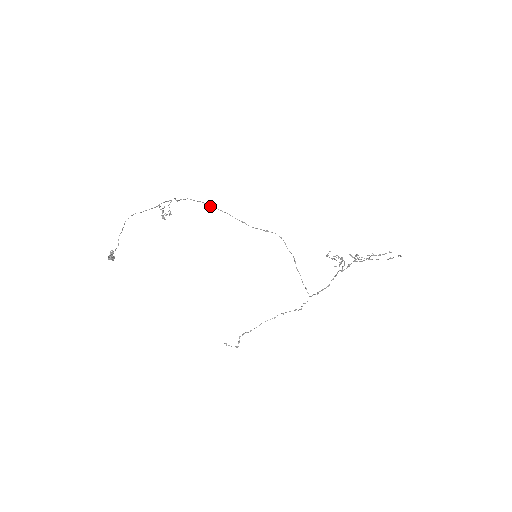
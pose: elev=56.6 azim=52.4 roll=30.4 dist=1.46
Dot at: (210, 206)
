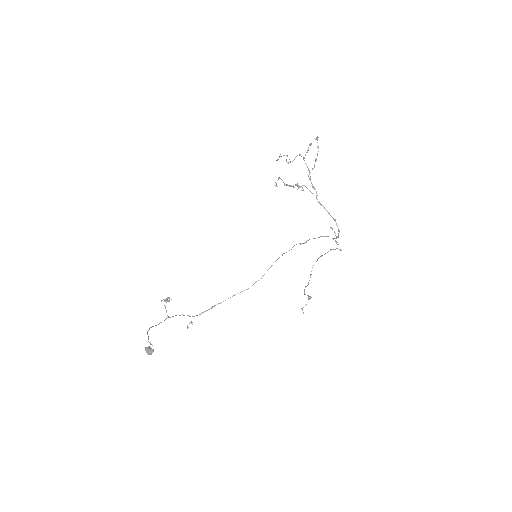
Dot at: occluded
